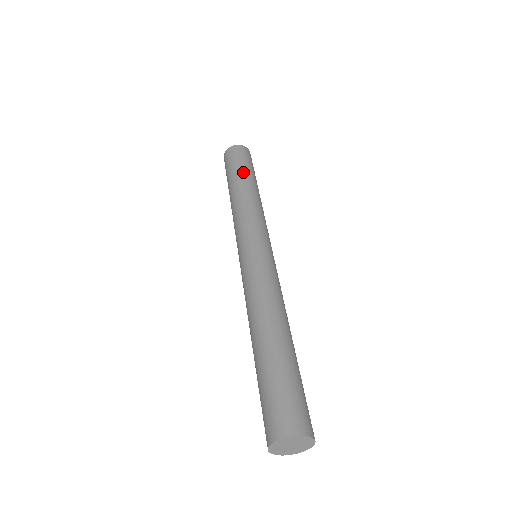
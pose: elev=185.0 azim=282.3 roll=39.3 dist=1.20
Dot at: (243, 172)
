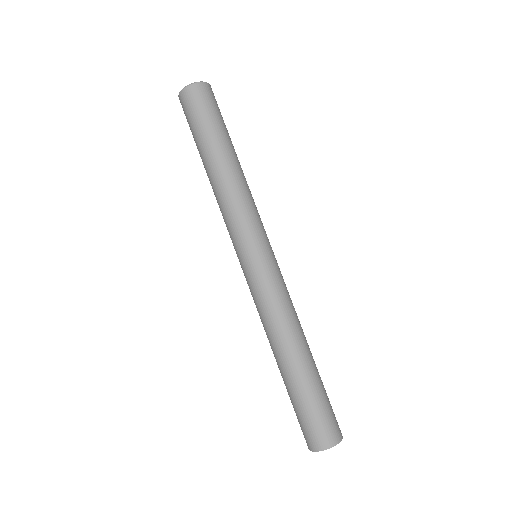
Dot at: (228, 137)
